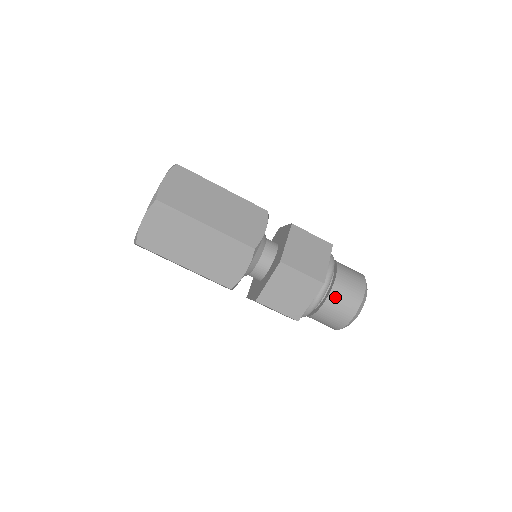
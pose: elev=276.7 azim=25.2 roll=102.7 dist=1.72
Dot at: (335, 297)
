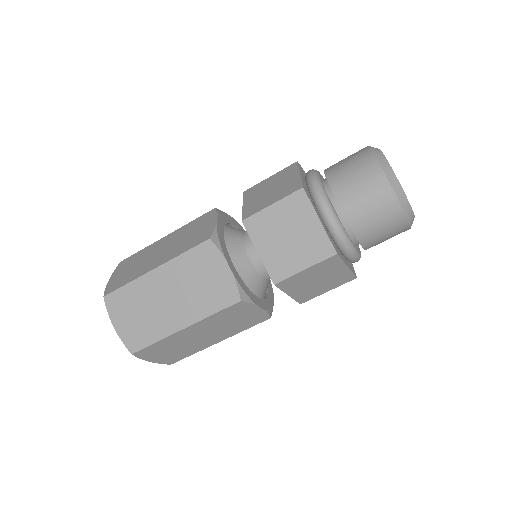
Dot at: (366, 232)
